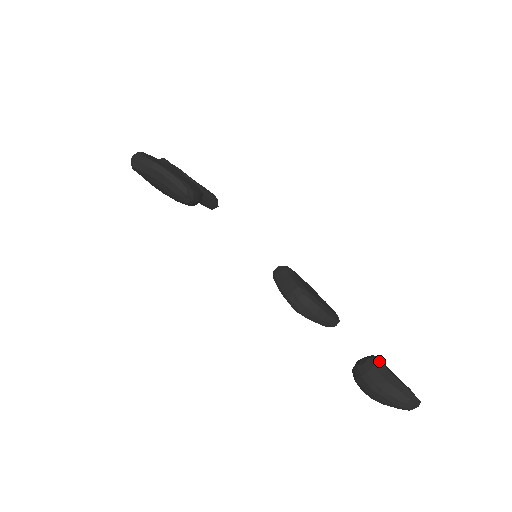
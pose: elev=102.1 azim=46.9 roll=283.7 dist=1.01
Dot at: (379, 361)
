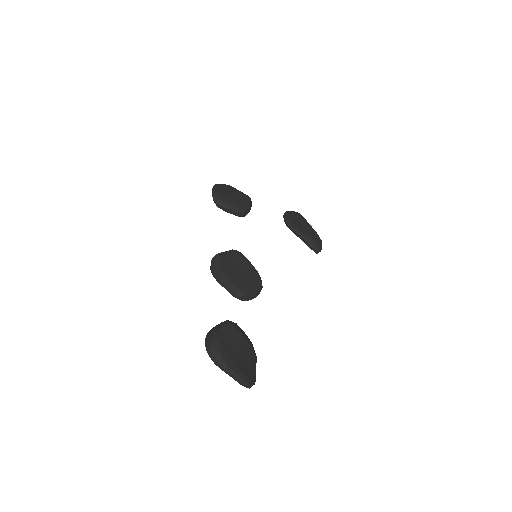
Dot at: (227, 322)
